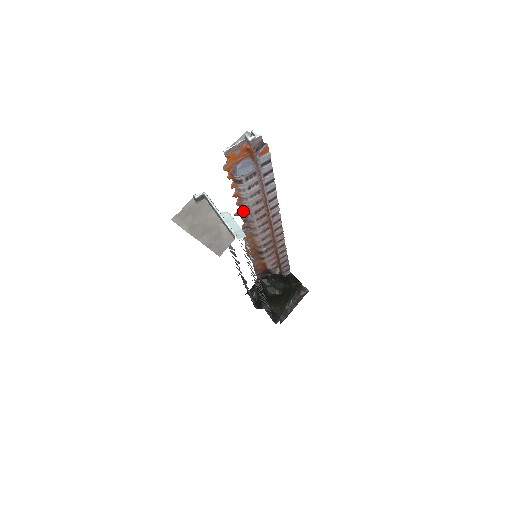
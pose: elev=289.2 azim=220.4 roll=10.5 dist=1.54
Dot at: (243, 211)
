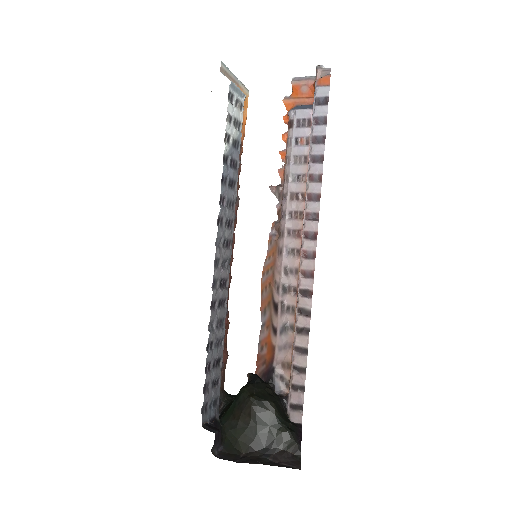
Dot at: (282, 190)
